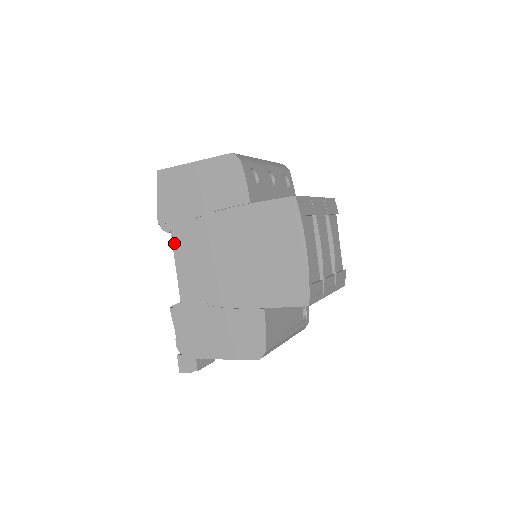
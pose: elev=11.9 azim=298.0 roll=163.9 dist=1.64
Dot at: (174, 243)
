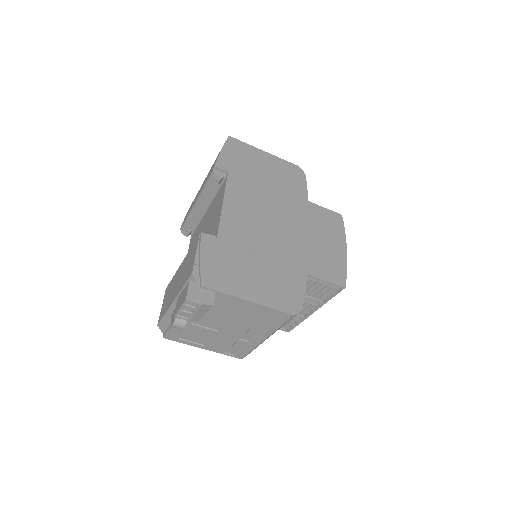
Dot at: (228, 187)
